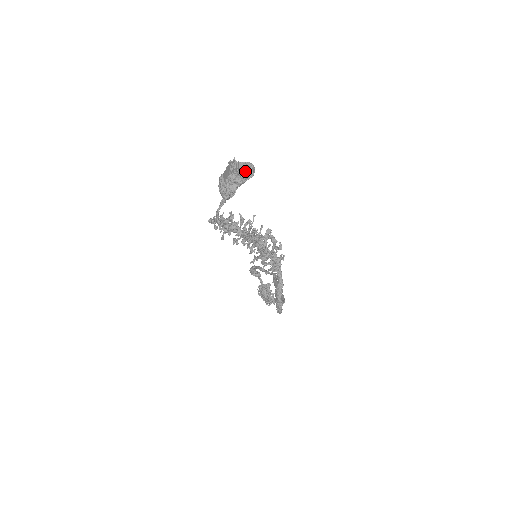
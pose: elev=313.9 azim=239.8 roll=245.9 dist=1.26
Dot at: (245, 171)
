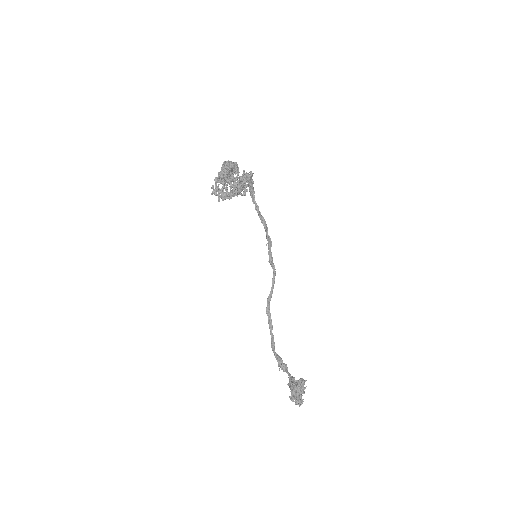
Dot at: (231, 162)
